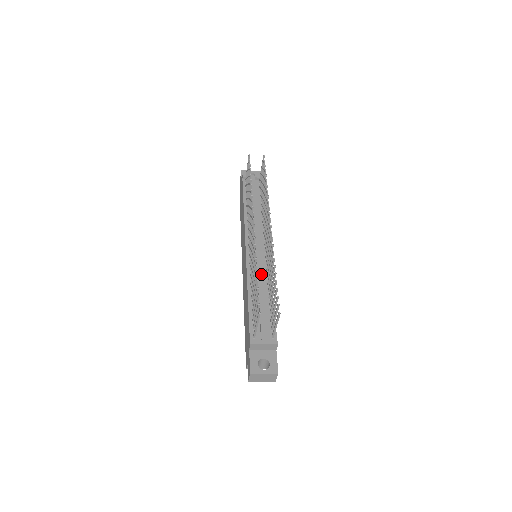
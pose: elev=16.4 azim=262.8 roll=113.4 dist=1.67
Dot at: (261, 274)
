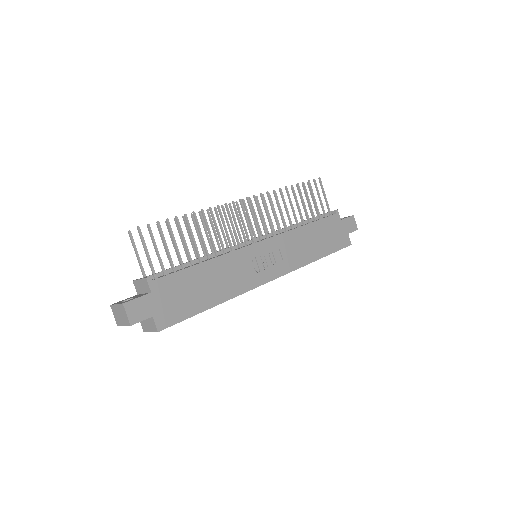
Dot at: (220, 250)
